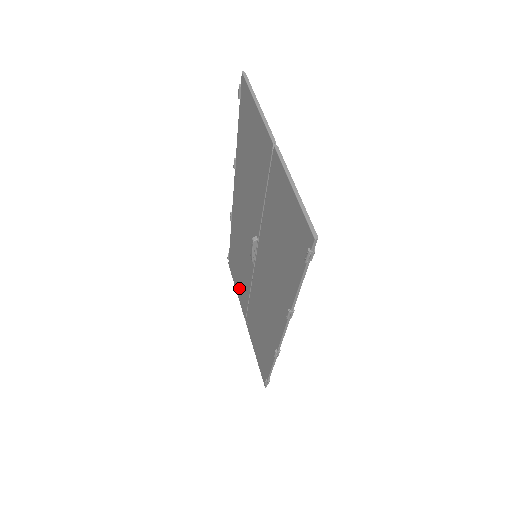
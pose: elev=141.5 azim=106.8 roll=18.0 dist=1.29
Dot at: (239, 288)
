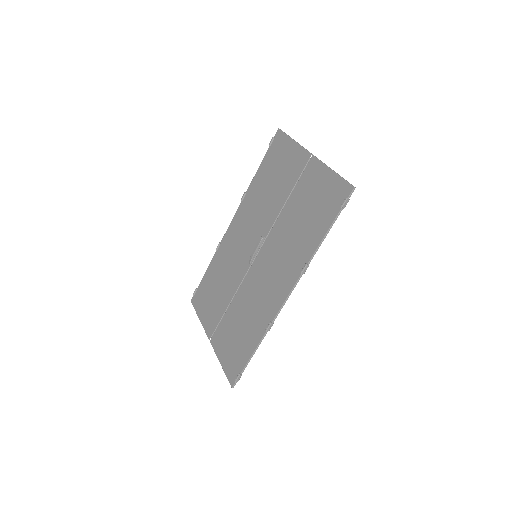
Dot at: (208, 311)
